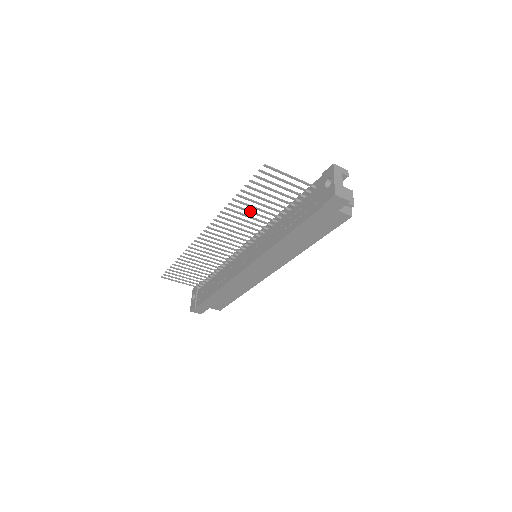
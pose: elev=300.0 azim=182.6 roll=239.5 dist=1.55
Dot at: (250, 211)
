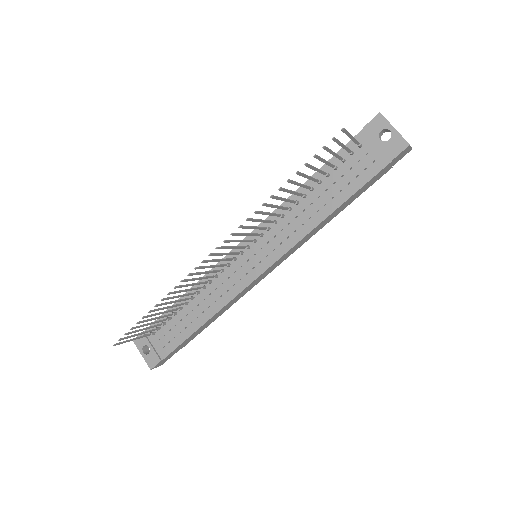
Dot at: (284, 199)
